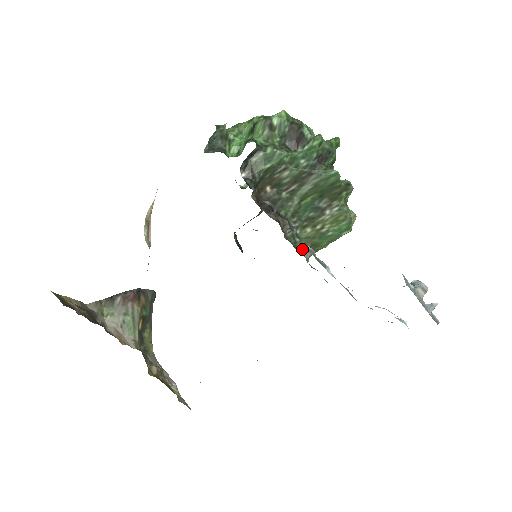
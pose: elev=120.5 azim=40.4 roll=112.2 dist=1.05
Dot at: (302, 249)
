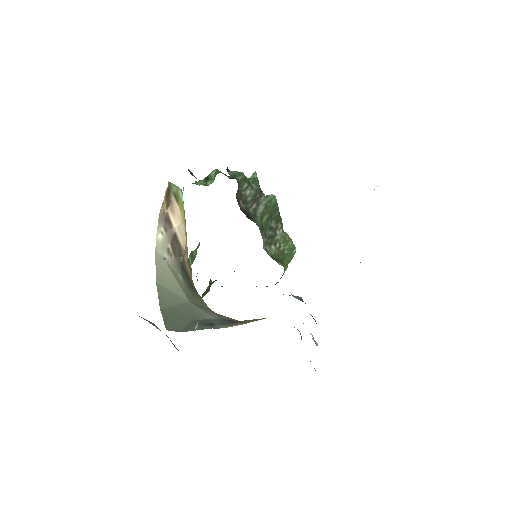
Dot at: (277, 262)
